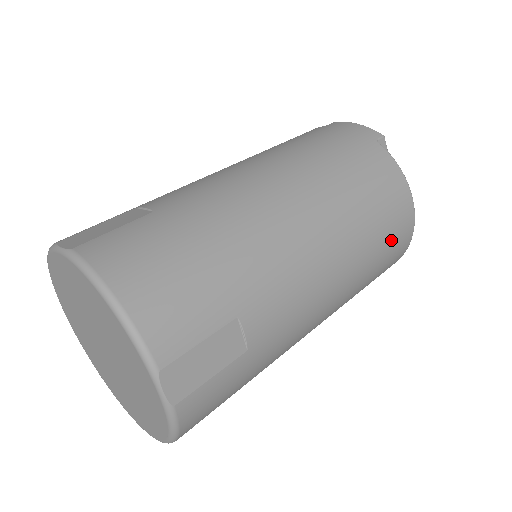
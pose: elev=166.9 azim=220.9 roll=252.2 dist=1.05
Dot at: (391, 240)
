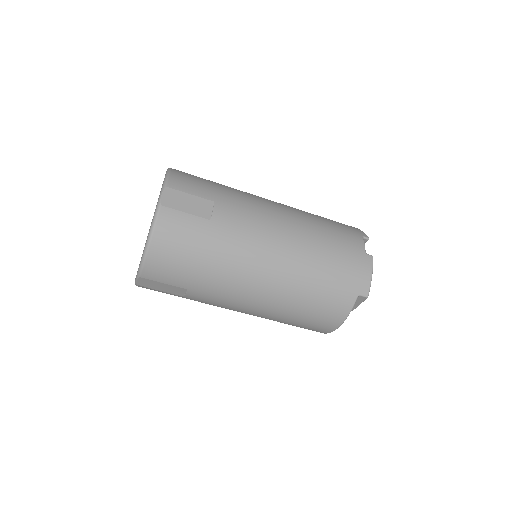
Dot at: (304, 327)
